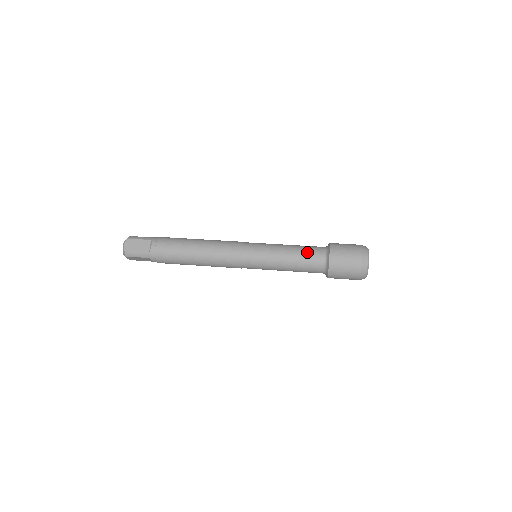
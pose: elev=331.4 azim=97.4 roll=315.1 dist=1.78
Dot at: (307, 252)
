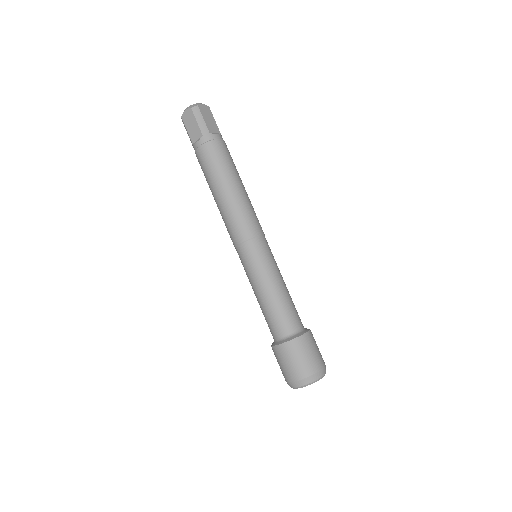
Dot at: (274, 316)
